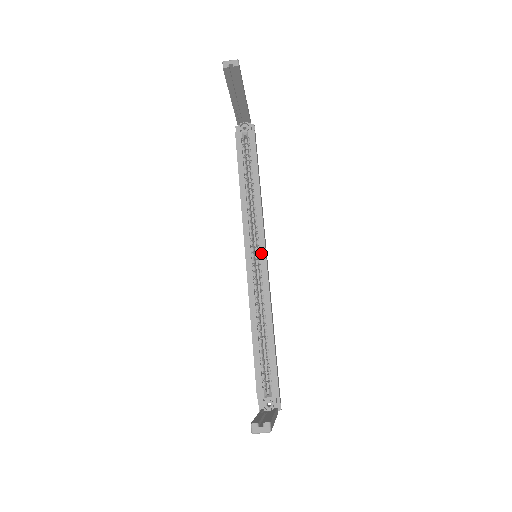
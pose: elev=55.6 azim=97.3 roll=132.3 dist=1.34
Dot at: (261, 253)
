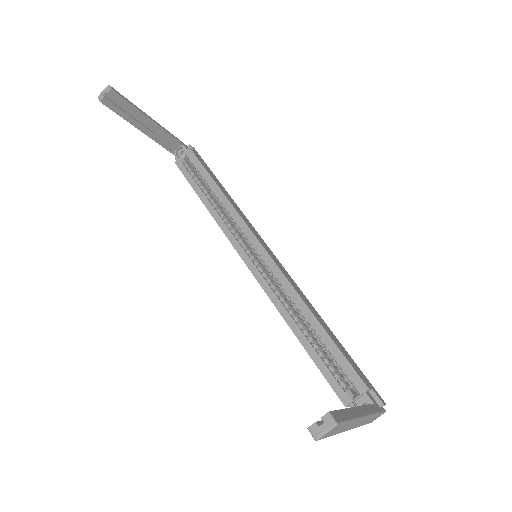
Dot at: (258, 249)
